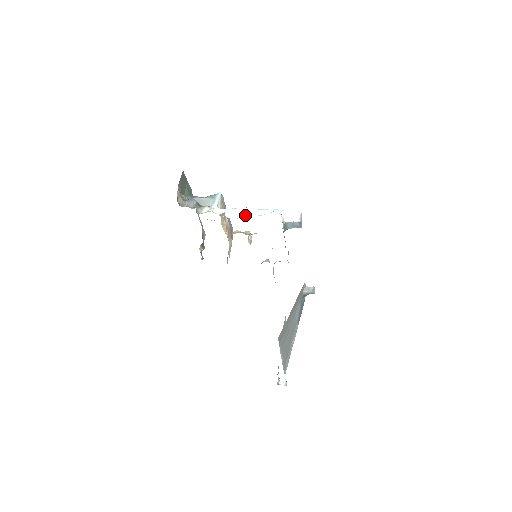
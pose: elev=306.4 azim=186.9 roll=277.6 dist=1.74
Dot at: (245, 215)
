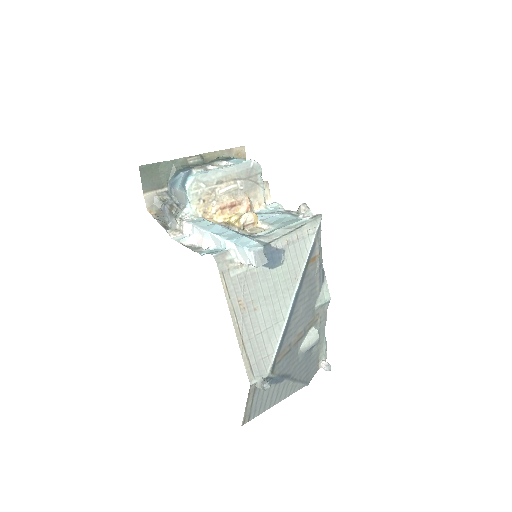
Dot at: (206, 243)
